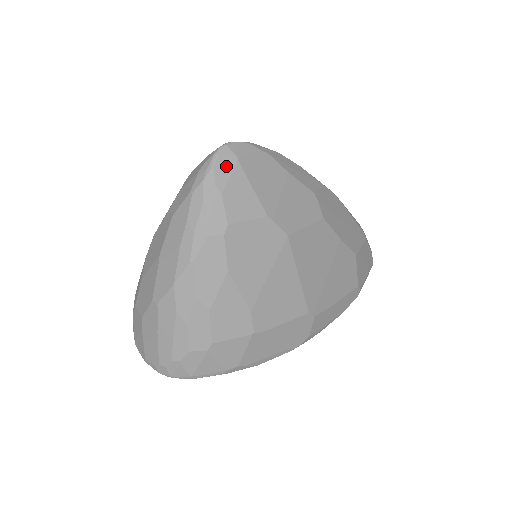
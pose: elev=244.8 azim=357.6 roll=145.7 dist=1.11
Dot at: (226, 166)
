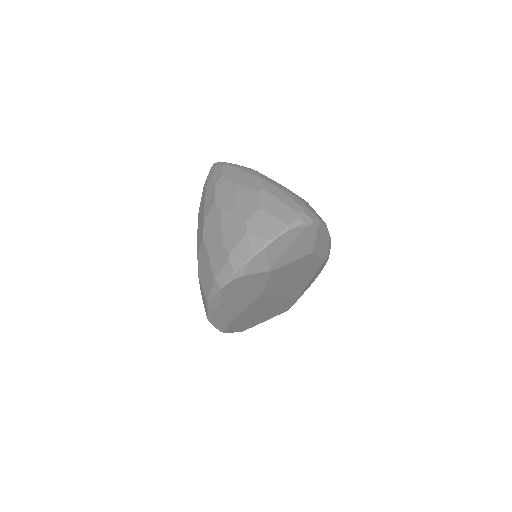
Dot at: occluded
